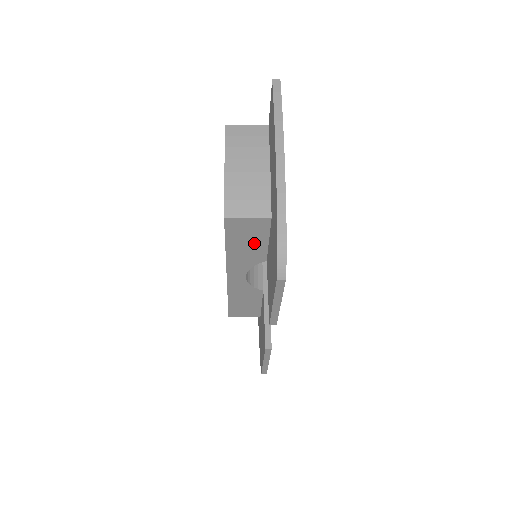
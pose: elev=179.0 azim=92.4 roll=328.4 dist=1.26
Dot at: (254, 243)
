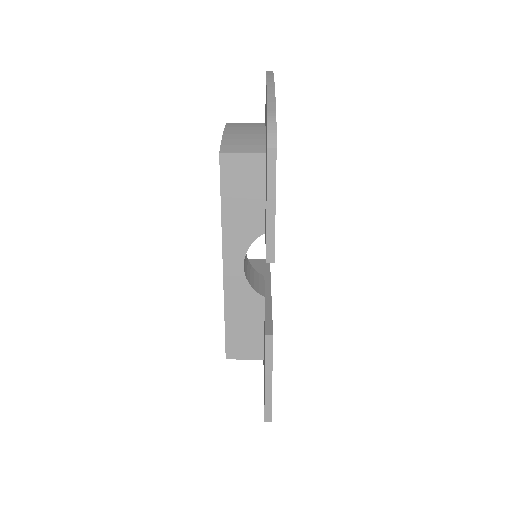
Dot at: (250, 199)
